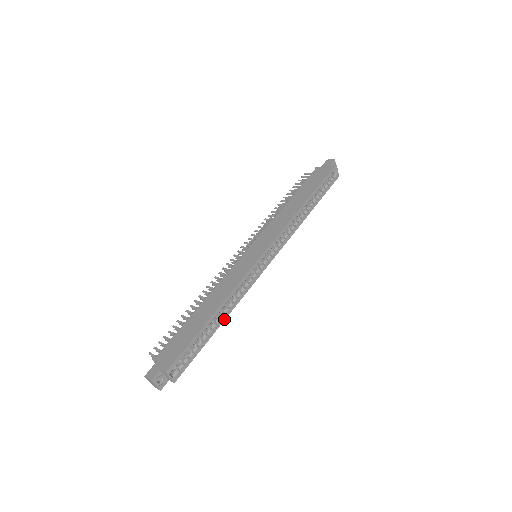
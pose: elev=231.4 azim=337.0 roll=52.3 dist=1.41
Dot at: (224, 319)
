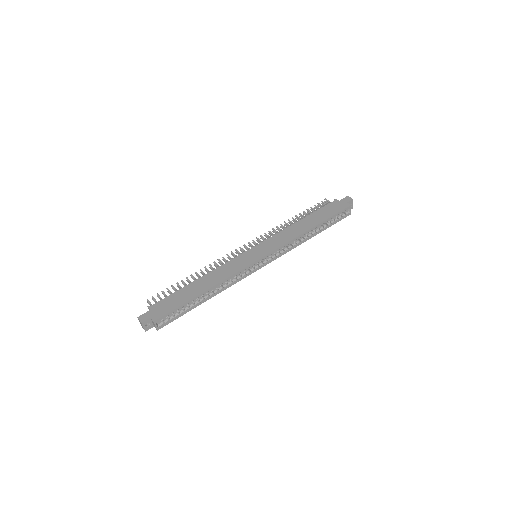
Dot at: occluded
